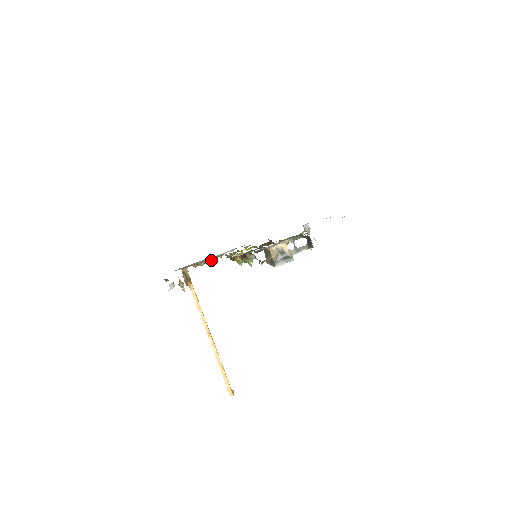
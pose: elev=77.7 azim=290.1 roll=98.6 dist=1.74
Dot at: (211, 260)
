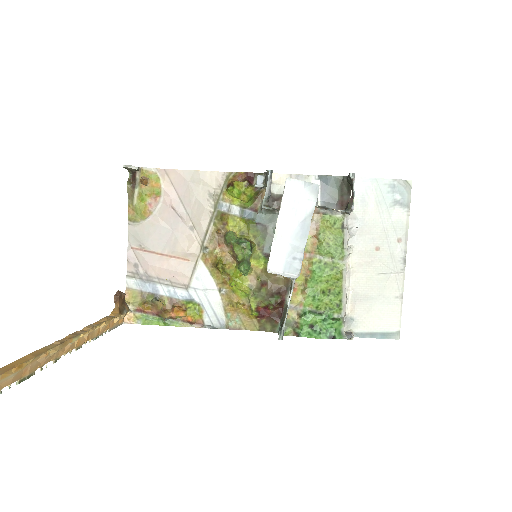
Dot at: (175, 306)
